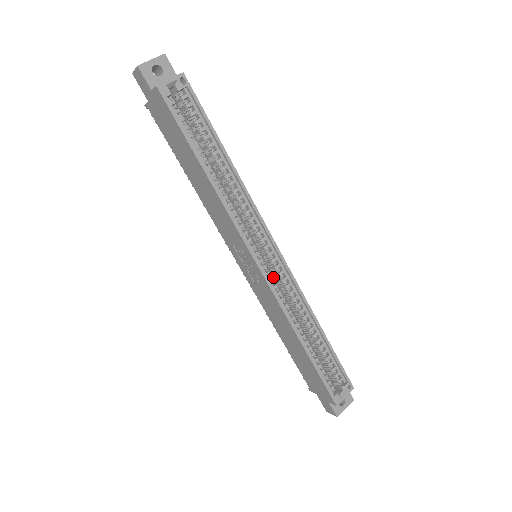
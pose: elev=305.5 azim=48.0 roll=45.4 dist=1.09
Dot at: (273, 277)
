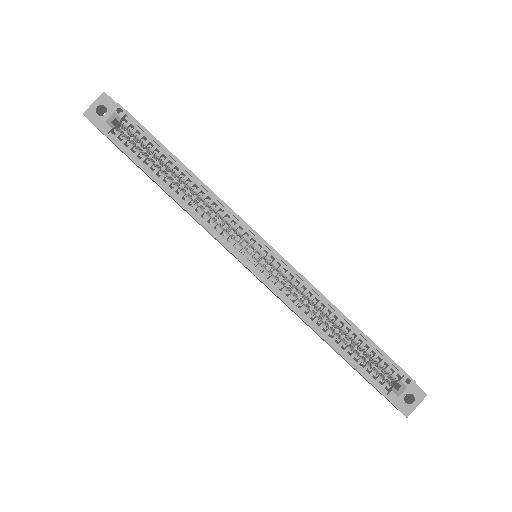
Dot at: (272, 275)
